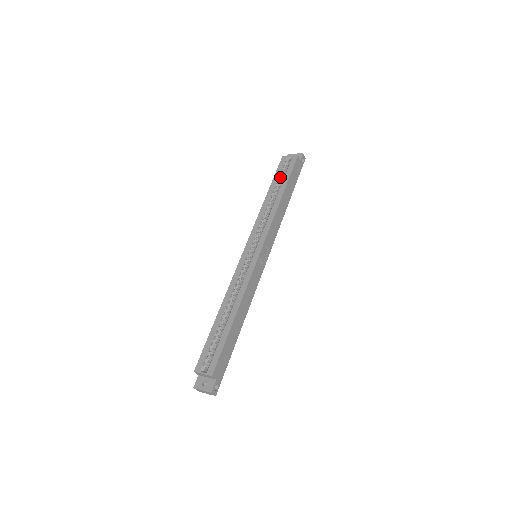
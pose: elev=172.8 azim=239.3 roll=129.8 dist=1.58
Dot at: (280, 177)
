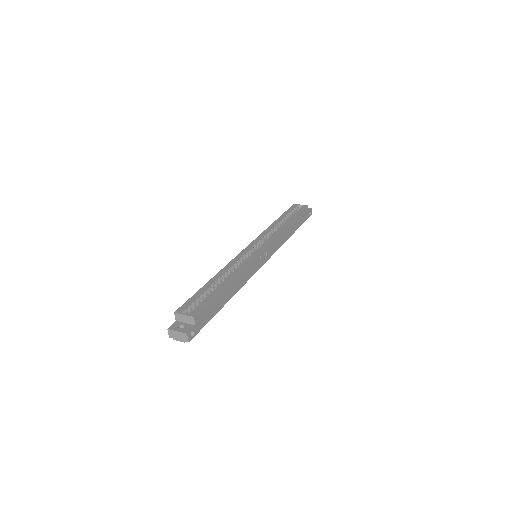
Dot at: (290, 214)
